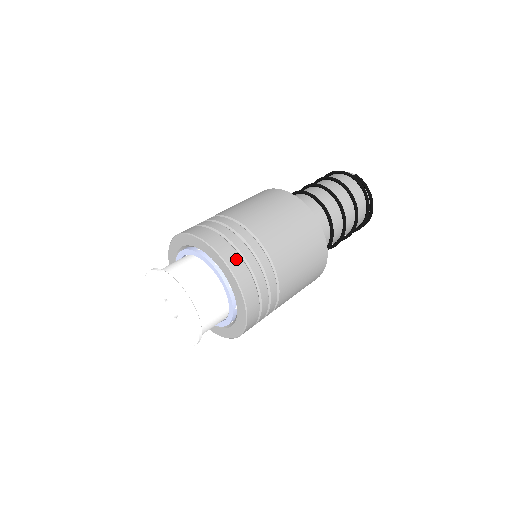
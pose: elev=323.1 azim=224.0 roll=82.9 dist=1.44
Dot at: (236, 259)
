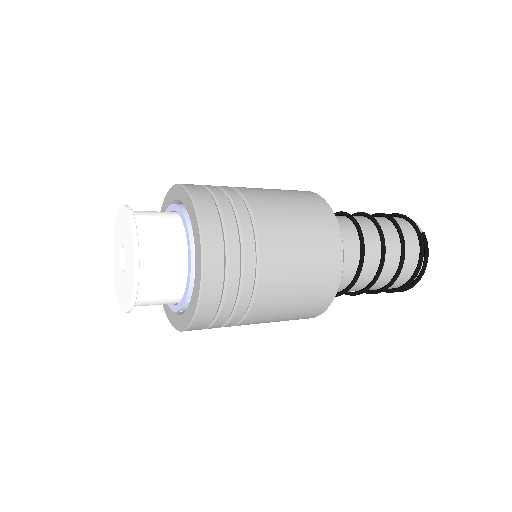
Dot at: (217, 250)
